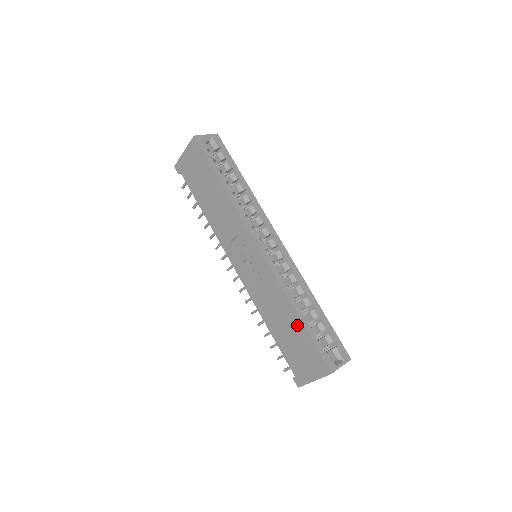
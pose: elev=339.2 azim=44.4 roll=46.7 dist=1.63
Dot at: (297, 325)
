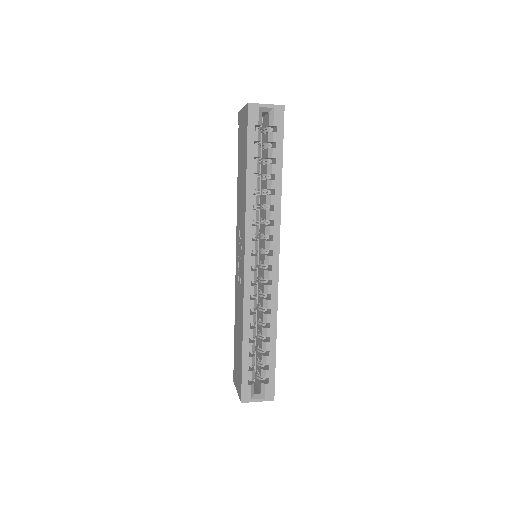
Dot at: (241, 346)
